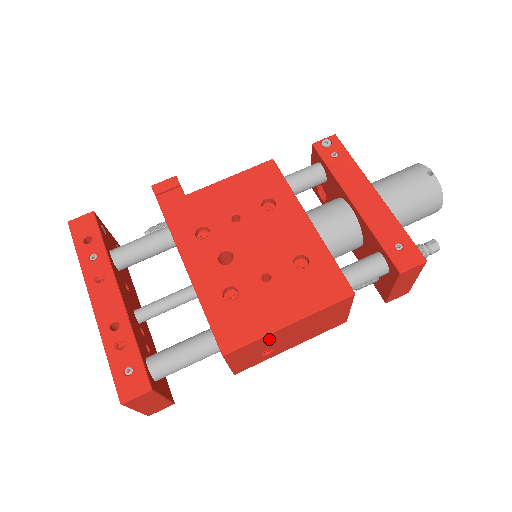
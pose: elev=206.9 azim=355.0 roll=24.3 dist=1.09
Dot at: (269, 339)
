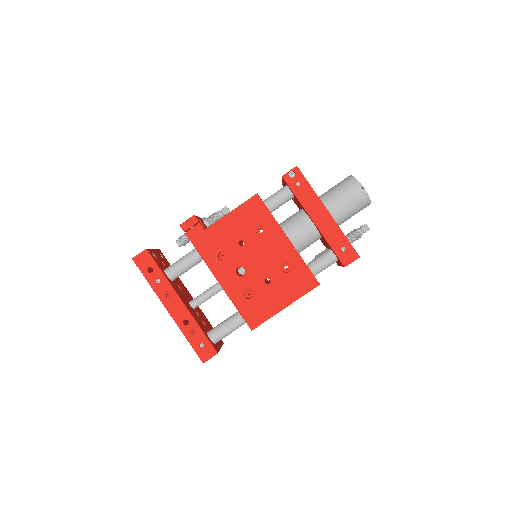
Dot at: occluded
